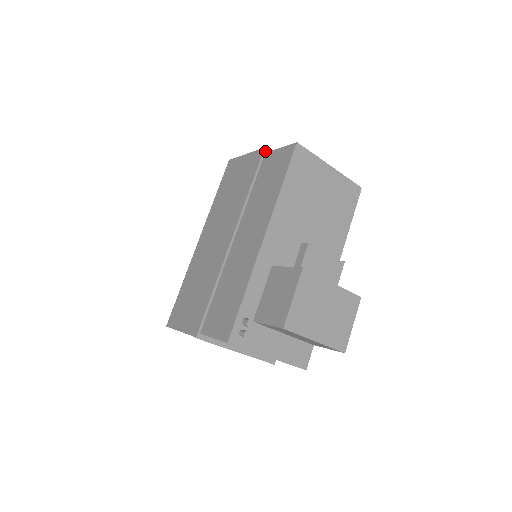
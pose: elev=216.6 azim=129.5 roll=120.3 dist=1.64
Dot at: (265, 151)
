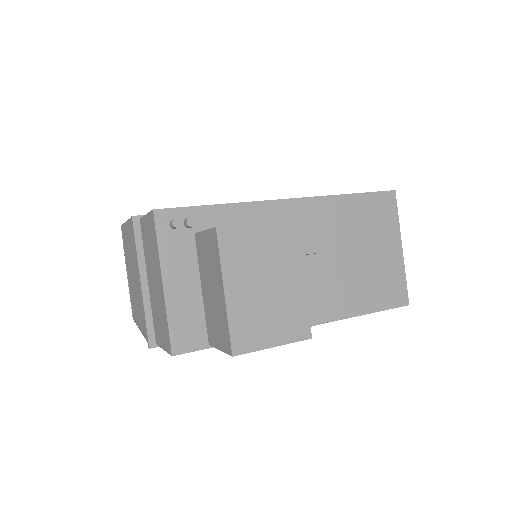
Dot at: occluded
